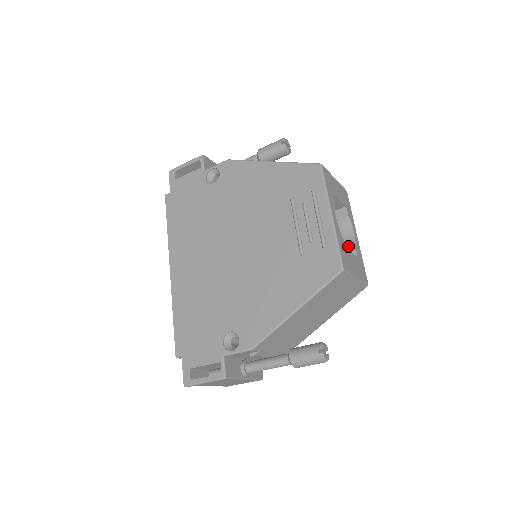
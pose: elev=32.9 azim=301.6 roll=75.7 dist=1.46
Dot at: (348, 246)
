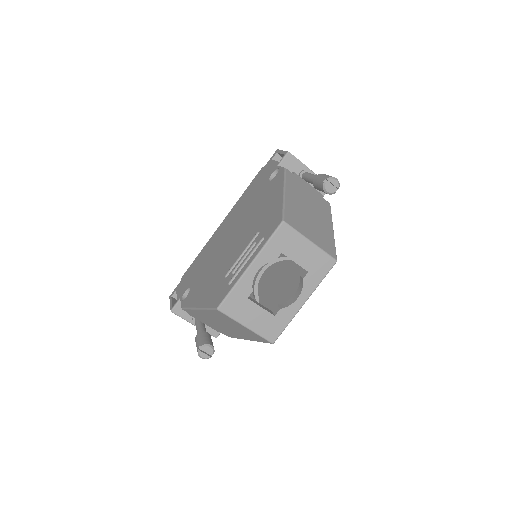
Dot at: (285, 303)
